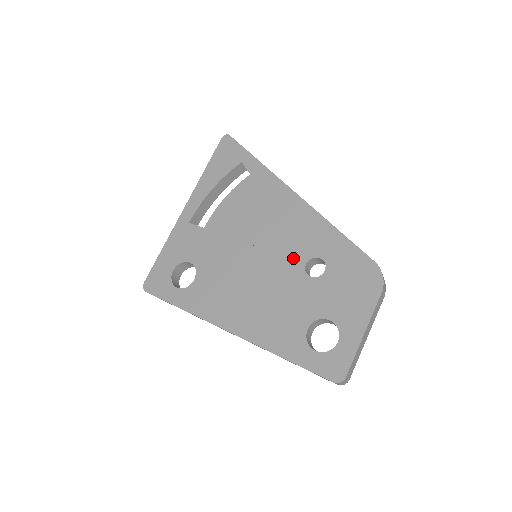
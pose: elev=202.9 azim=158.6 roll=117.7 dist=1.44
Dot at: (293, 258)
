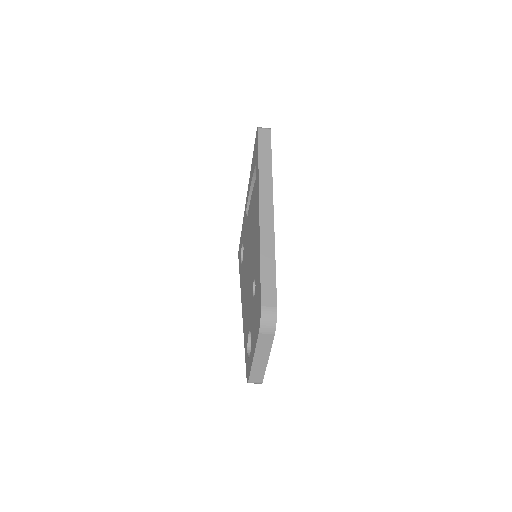
Dot at: (252, 273)
